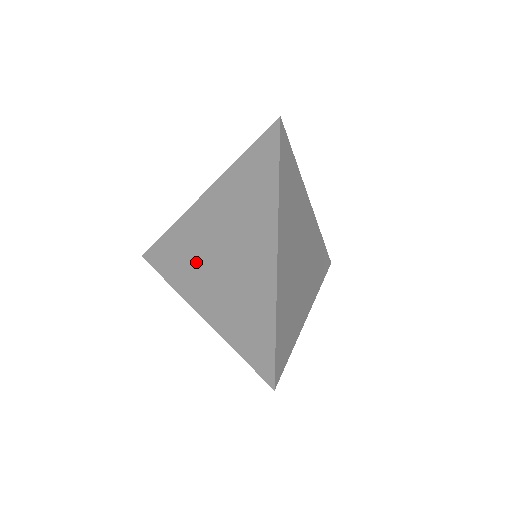
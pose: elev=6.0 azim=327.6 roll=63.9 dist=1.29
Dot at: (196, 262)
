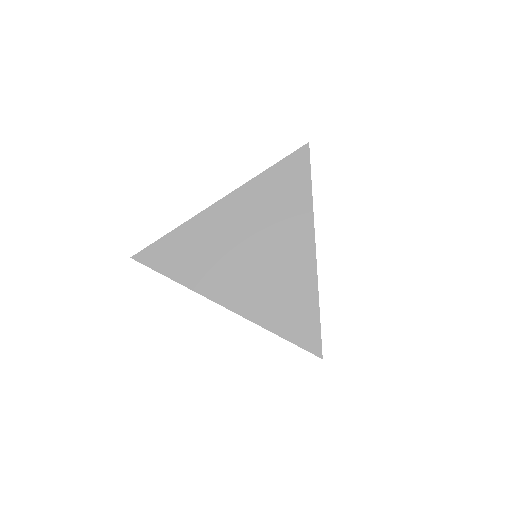
Dot at: (218, 260)
